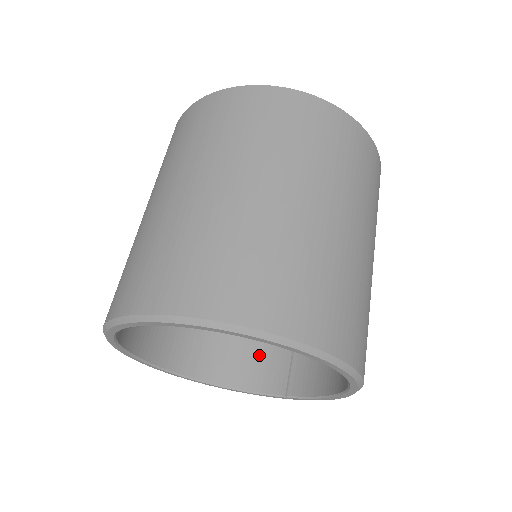
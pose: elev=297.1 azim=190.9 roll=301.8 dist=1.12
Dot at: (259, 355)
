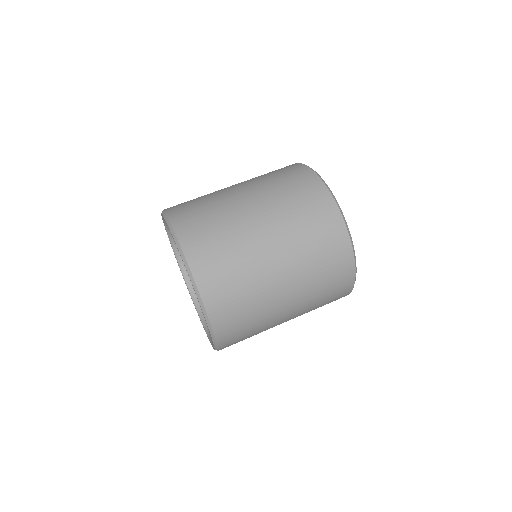
Dot at: occluded
